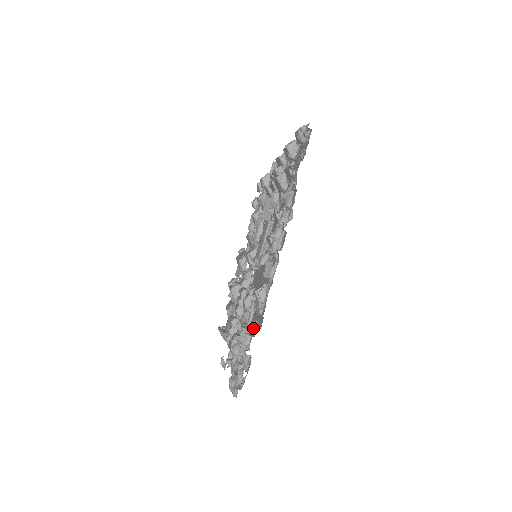
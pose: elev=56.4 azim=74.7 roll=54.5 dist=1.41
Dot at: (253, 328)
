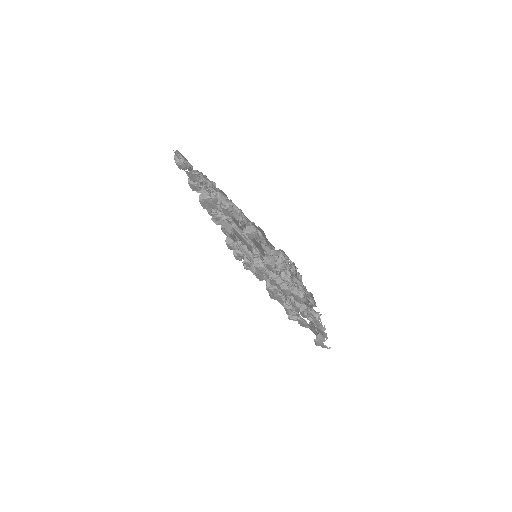
Dot at: (272, 250)
